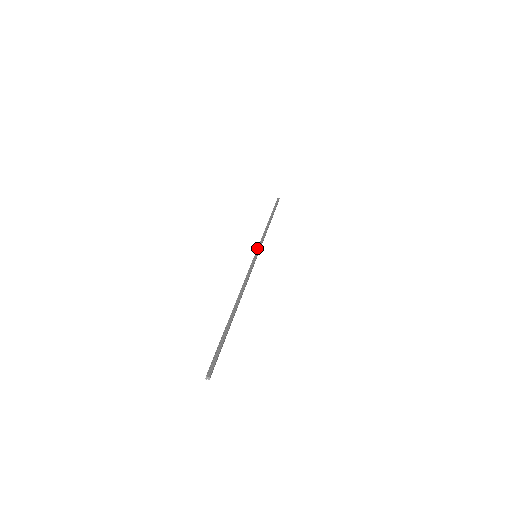
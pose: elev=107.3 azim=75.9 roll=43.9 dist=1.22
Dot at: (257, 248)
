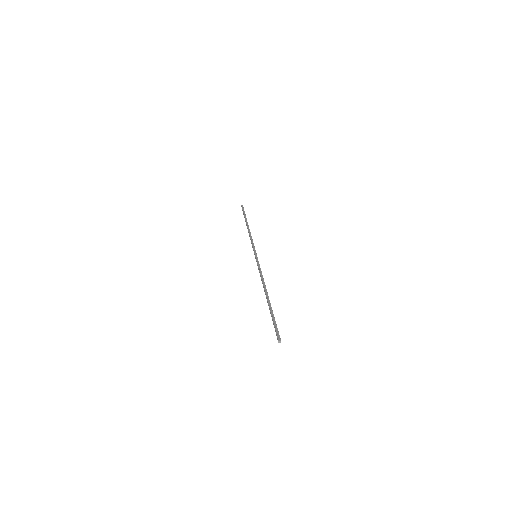
Dot at: (253, 250)
